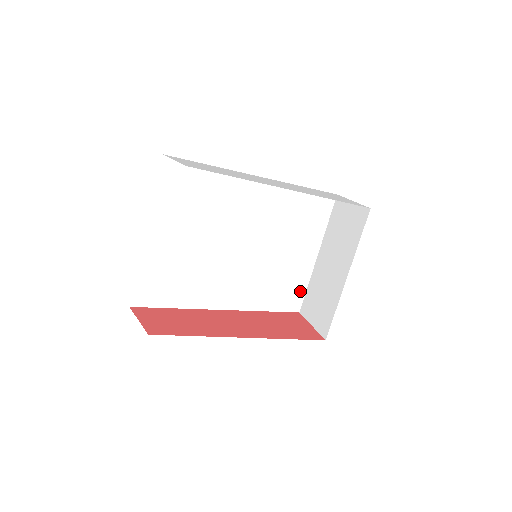
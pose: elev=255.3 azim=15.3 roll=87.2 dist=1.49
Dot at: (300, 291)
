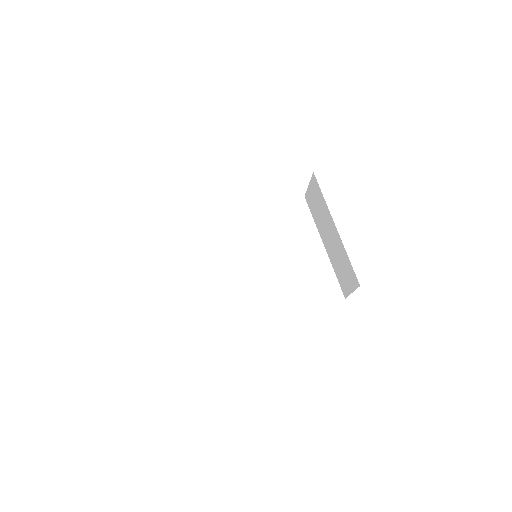
Dot at: (331, 280)
